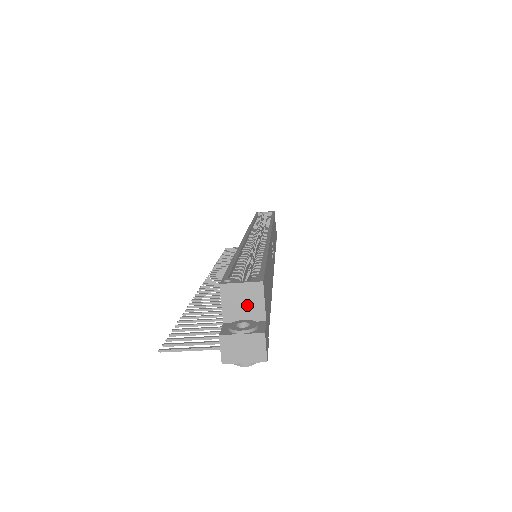
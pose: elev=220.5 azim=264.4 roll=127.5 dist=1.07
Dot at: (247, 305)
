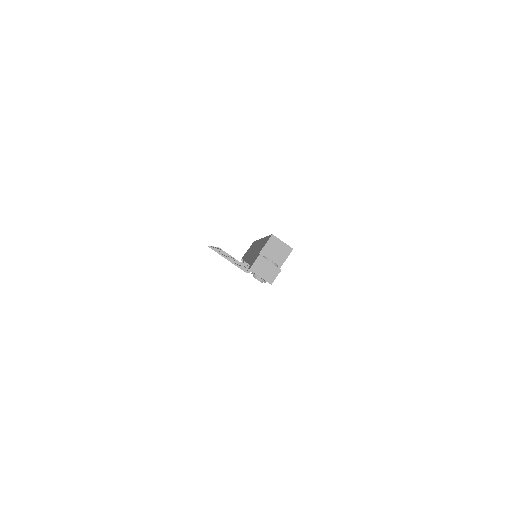
Dot at: (277, 254)
